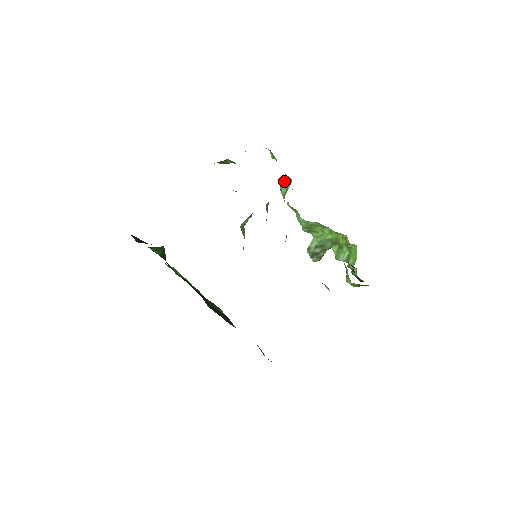
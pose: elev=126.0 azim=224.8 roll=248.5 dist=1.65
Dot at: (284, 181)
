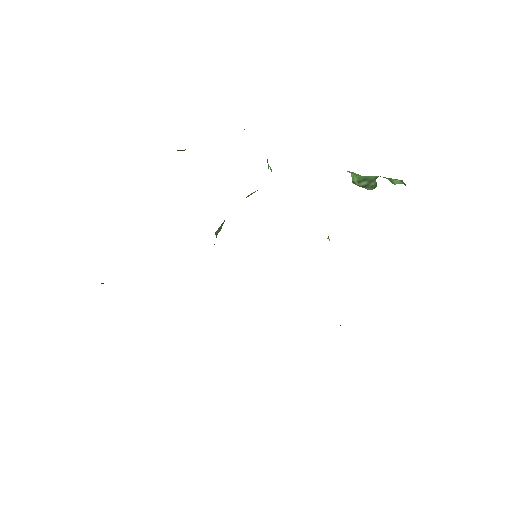
Dot at: occluded
